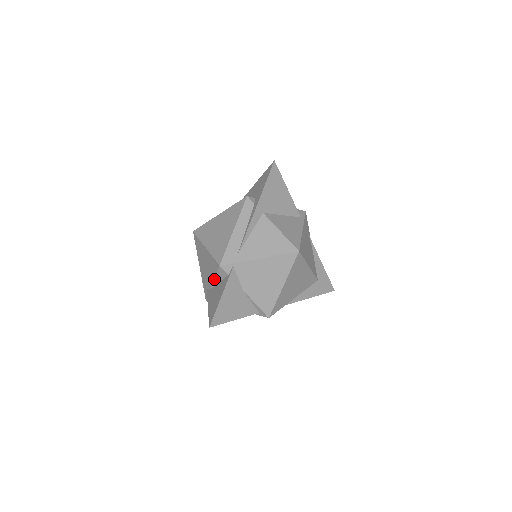
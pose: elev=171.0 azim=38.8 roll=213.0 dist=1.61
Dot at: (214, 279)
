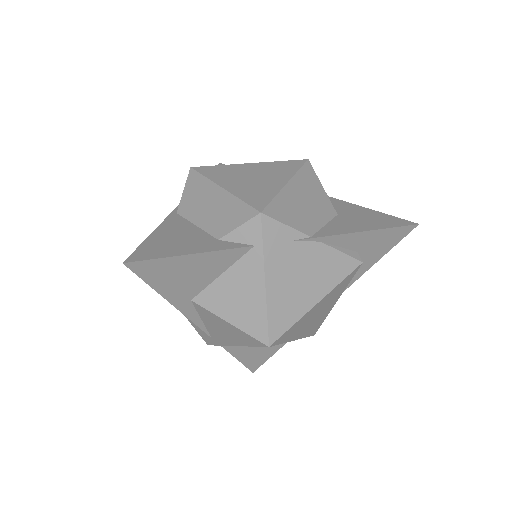
Dot at: occluded
